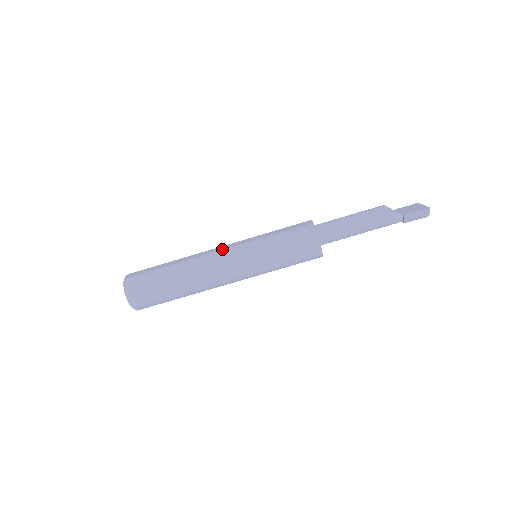
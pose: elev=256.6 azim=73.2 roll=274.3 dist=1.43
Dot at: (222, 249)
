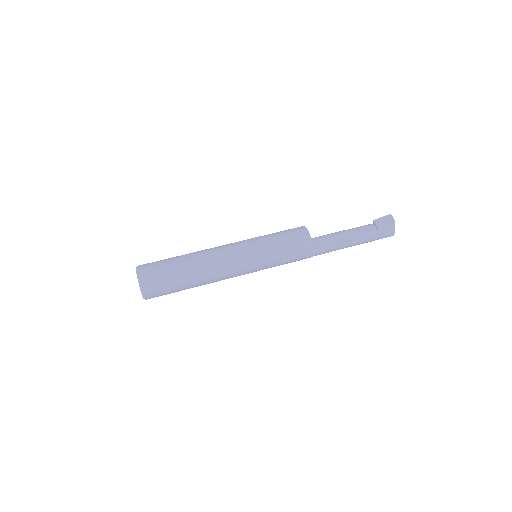
Dot at: occluded
